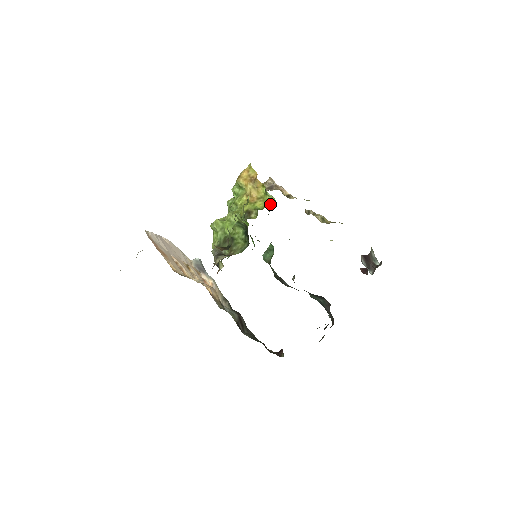
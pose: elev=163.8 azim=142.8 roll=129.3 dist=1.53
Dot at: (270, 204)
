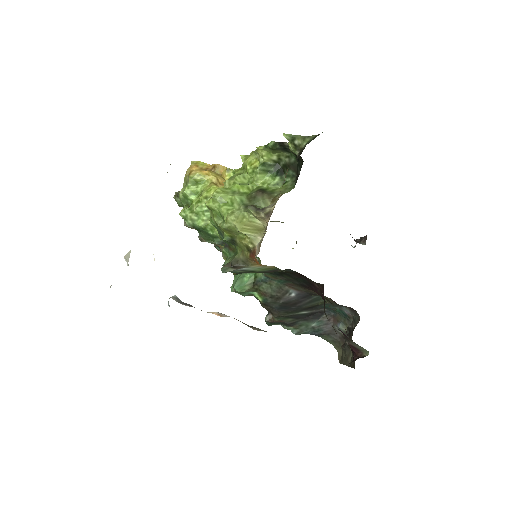
Dot at: occluded
